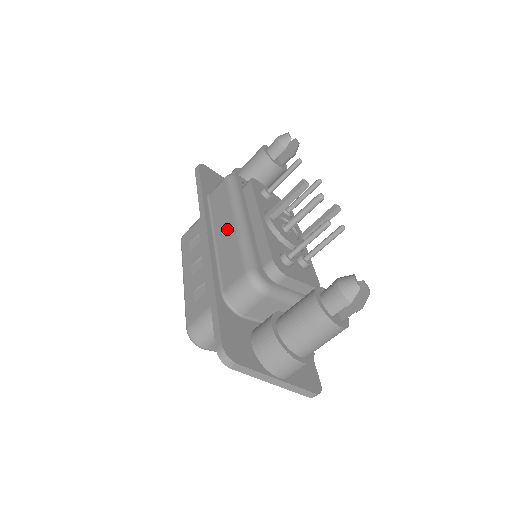
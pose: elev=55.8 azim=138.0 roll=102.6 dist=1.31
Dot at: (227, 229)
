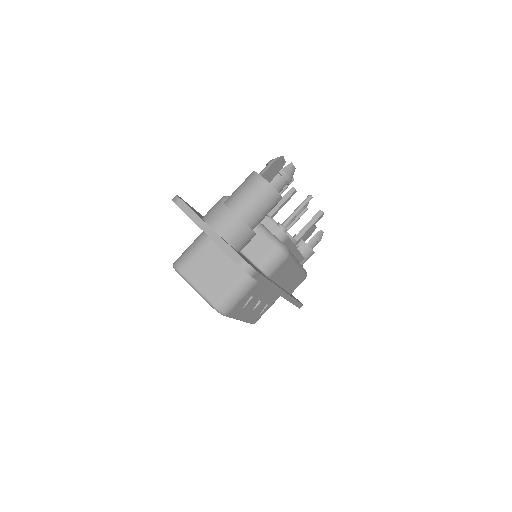
Dot at: occluded
